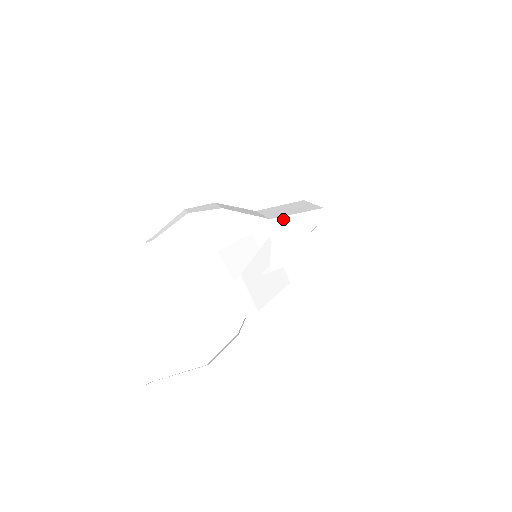
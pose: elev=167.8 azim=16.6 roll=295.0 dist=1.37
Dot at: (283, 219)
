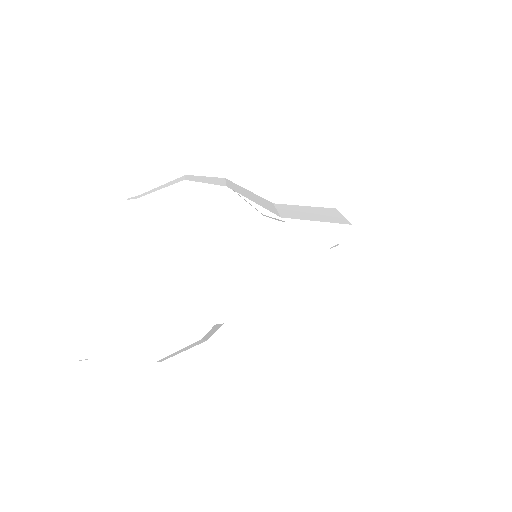
Dot at: (300, 223)
